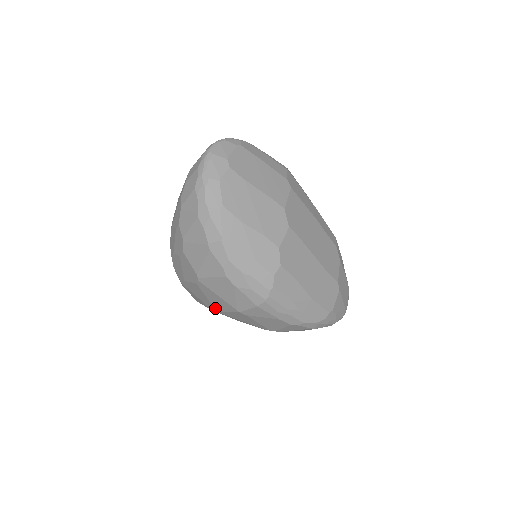
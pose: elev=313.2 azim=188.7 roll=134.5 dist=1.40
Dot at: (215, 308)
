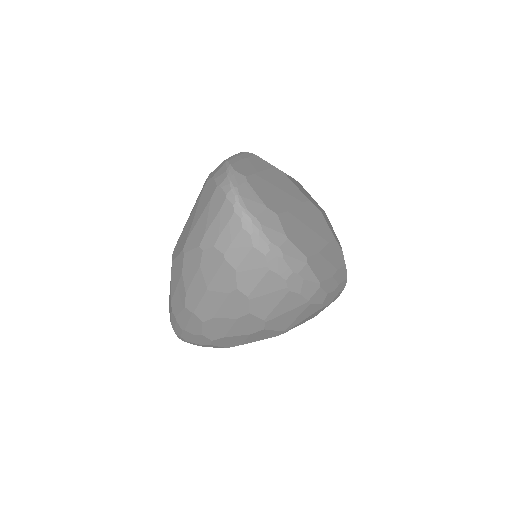
Dot at: occluded
